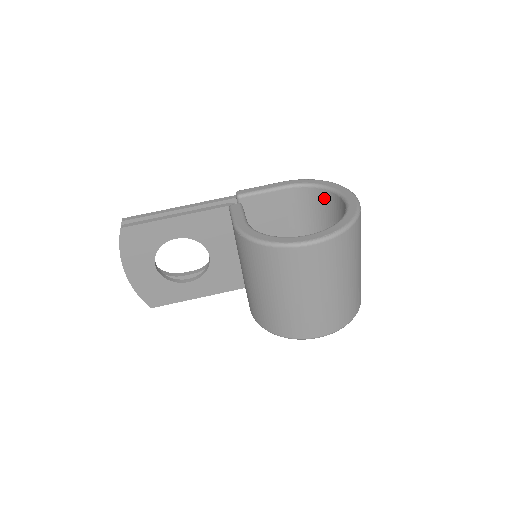
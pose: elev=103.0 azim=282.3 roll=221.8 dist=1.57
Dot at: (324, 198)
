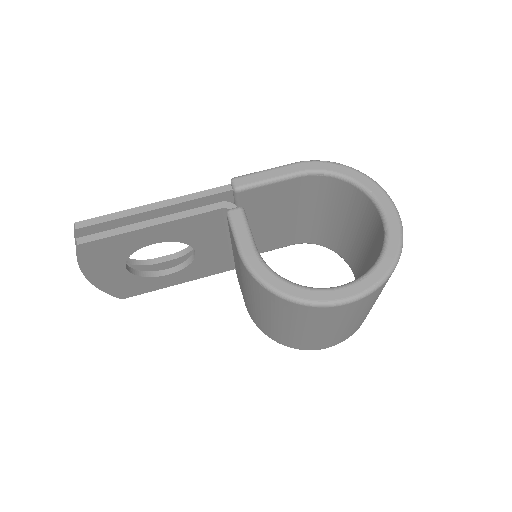
Dot at: (348, 192)
